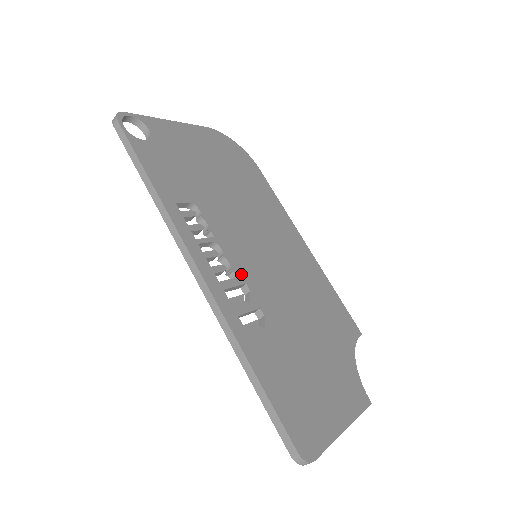
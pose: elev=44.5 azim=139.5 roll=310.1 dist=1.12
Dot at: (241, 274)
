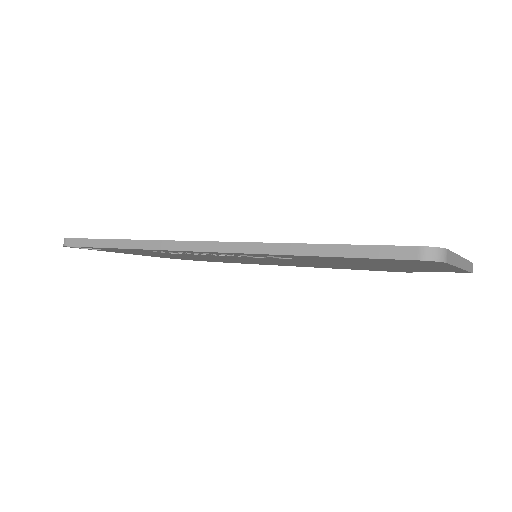
Dot at: occluded
